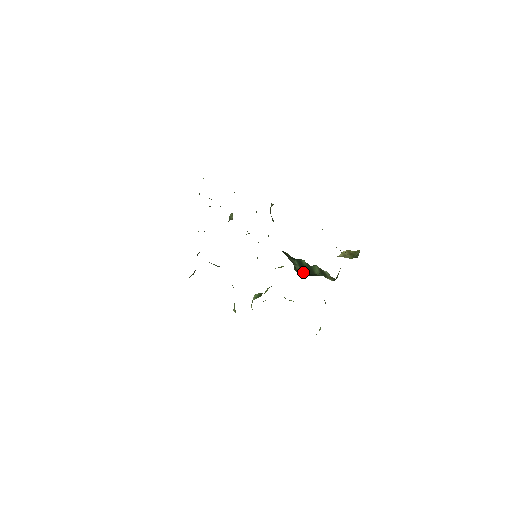
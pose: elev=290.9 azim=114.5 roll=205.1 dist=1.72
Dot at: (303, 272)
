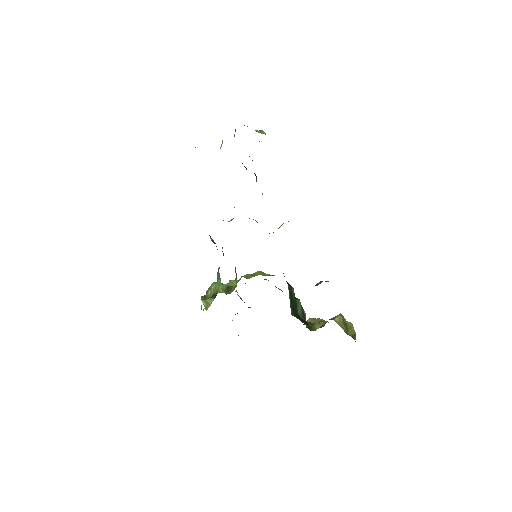
Dot at: (292, 307)
